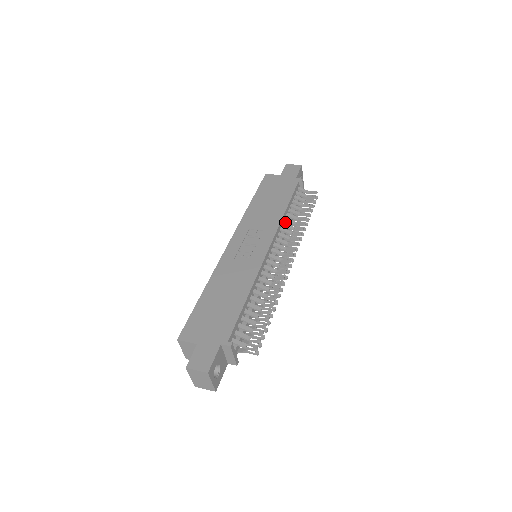
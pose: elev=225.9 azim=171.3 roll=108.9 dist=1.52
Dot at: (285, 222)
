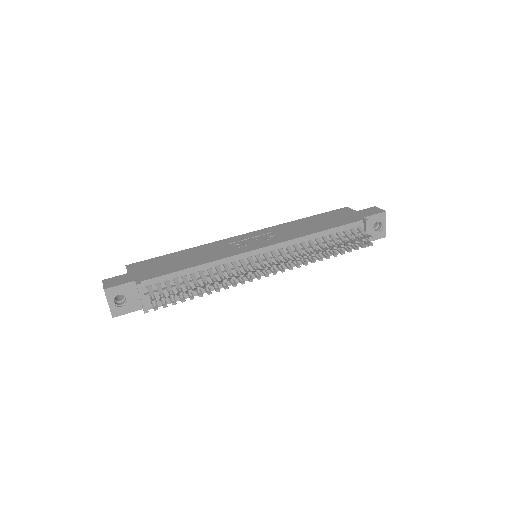
Dot at: occluded
